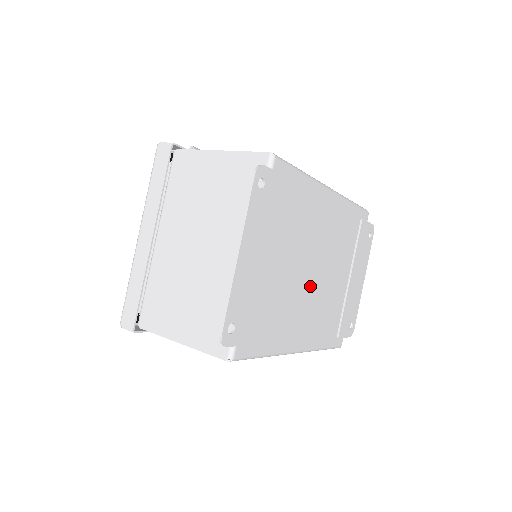
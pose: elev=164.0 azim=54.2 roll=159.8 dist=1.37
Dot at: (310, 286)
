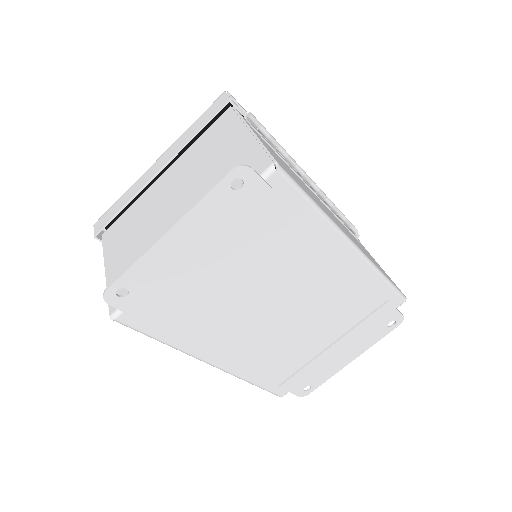
Dot at: (264, 319)
